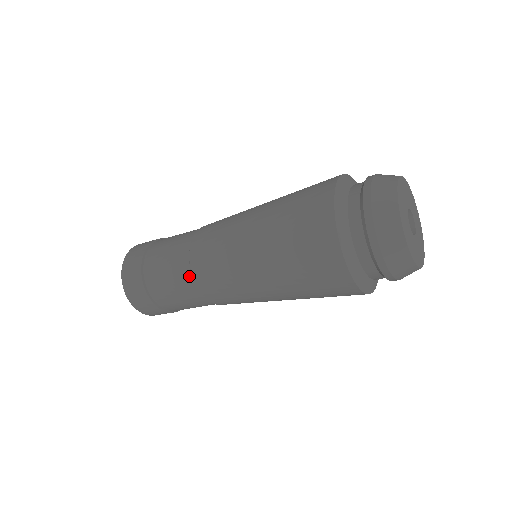
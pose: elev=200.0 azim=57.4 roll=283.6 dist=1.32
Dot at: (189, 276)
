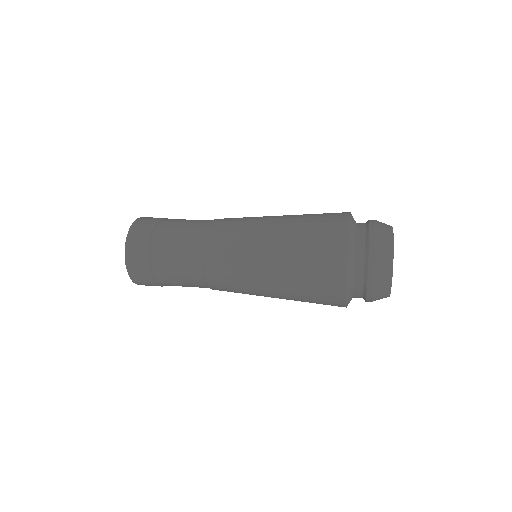
Dot at: occluded
